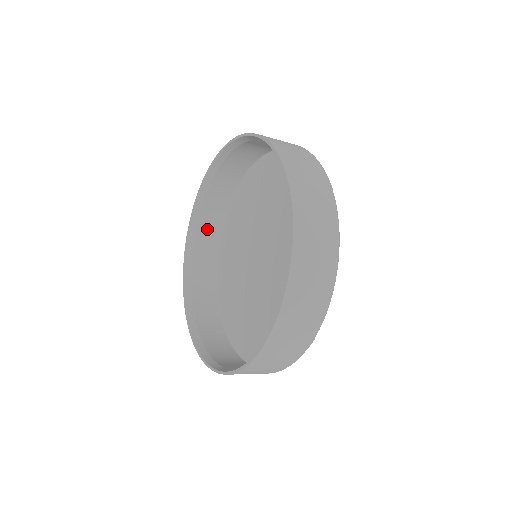
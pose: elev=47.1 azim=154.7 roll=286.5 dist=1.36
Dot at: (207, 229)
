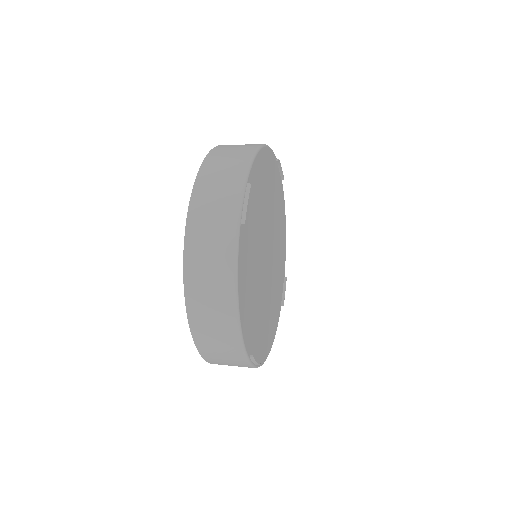
Dot at: occluded
